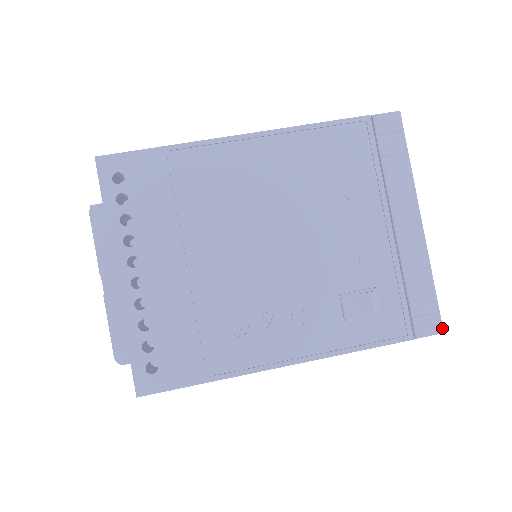
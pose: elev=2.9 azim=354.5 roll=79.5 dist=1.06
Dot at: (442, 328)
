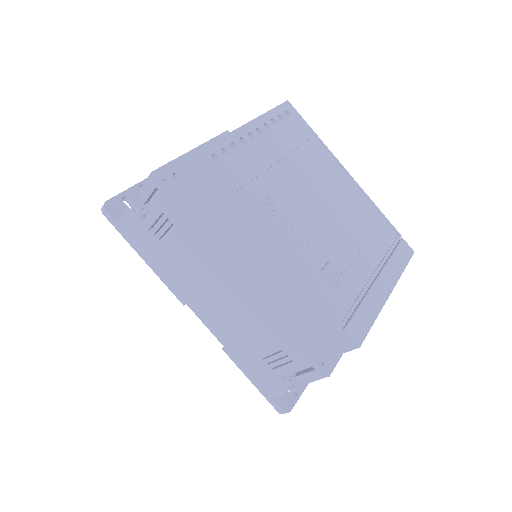
Dot at: occluded
